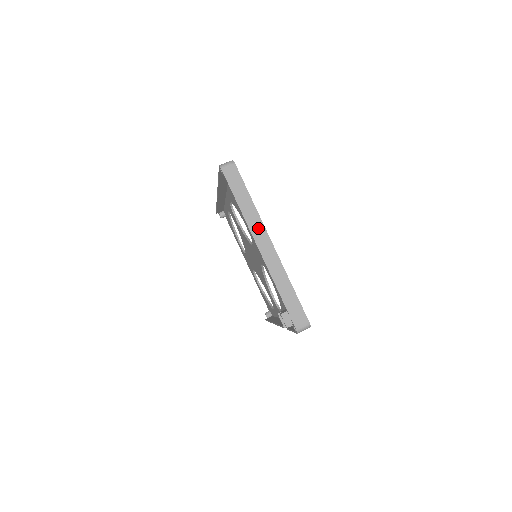
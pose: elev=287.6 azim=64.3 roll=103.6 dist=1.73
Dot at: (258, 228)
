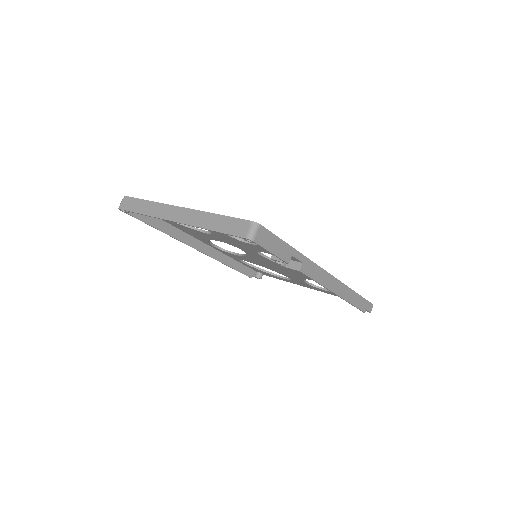
Dot at: (164, 210)
